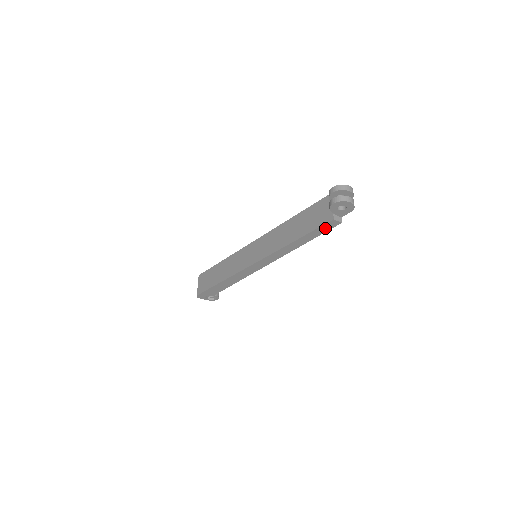
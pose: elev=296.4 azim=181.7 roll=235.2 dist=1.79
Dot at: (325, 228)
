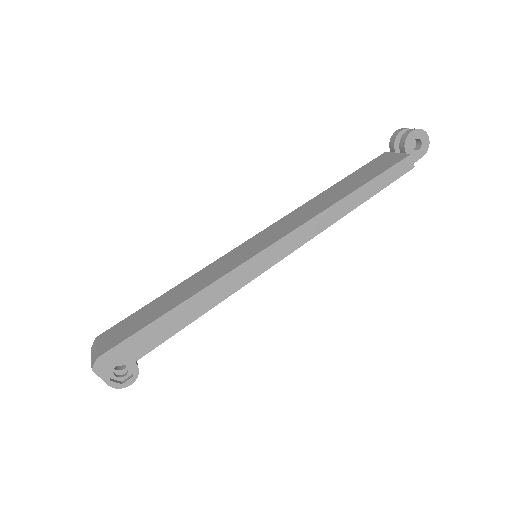
Dot at: (394, 173)
